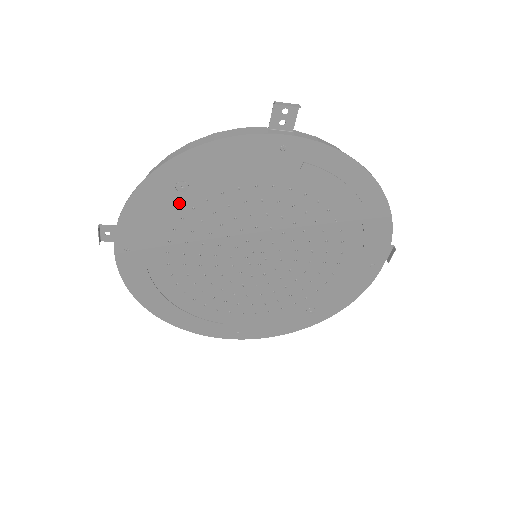
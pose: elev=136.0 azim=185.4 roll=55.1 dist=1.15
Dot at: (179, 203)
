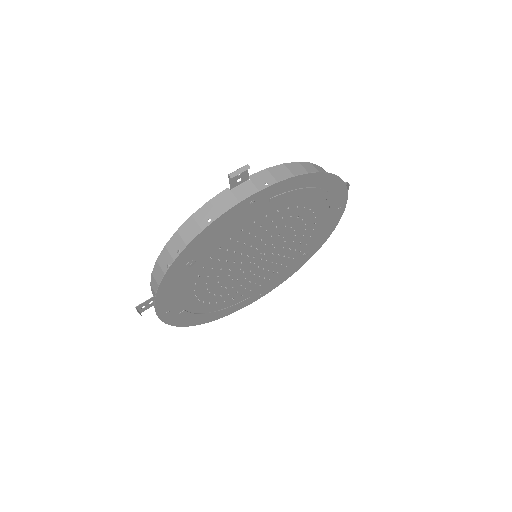
Dot at: (192, 271)
